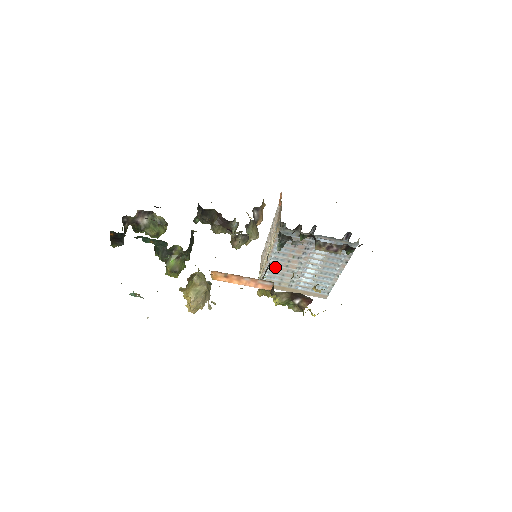
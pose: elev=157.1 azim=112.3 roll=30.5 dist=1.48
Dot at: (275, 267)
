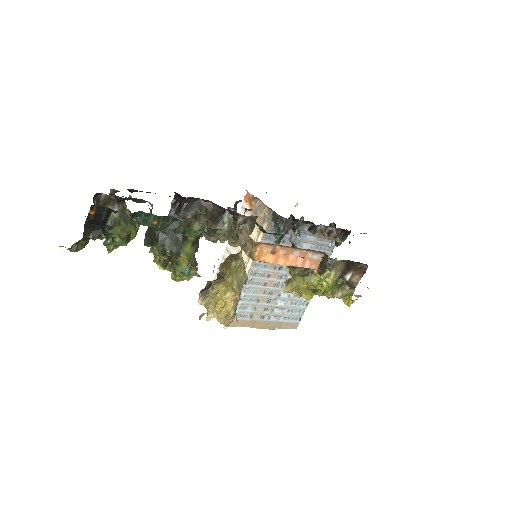
Dot at: (252, 289)
